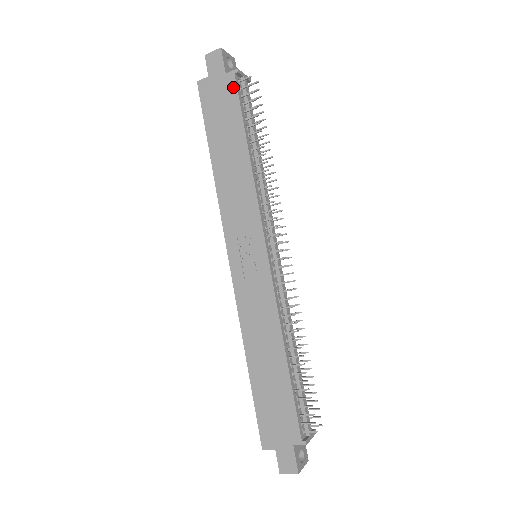
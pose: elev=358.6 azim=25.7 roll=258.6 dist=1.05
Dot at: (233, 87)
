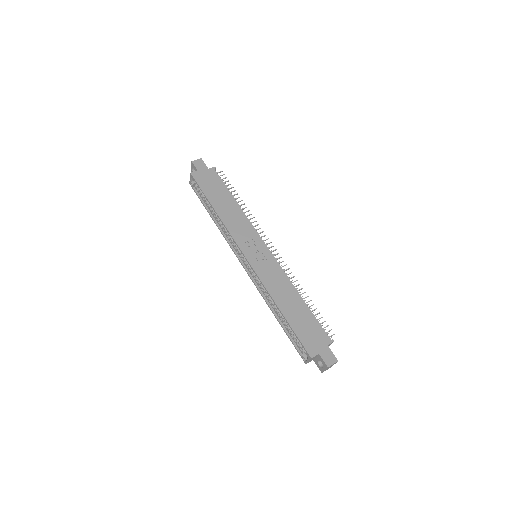
Dot at: (216, 174)
